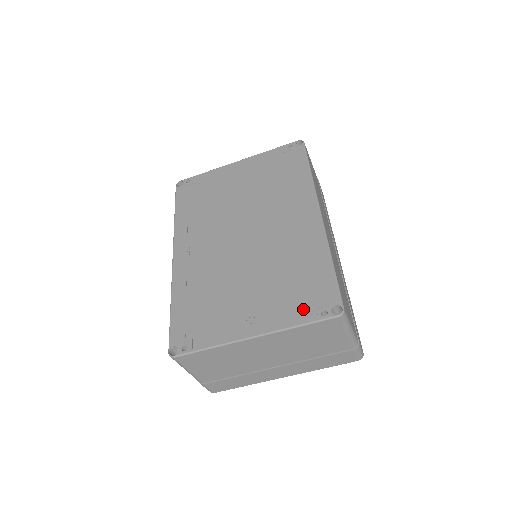
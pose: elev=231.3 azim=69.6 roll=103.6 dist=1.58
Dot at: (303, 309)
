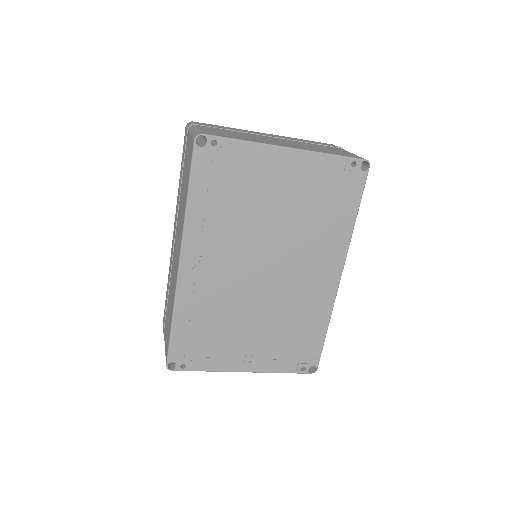
Dot at: (290, 362)
